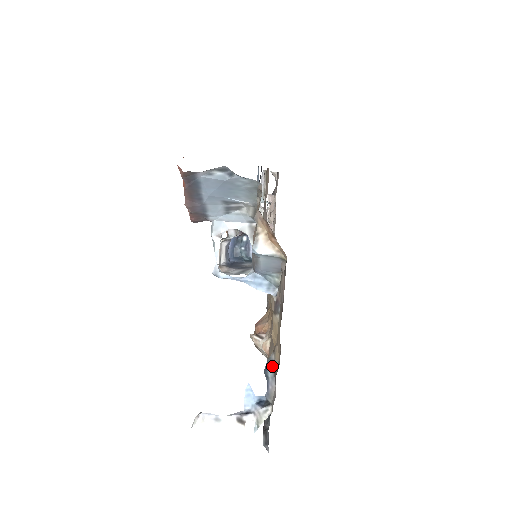
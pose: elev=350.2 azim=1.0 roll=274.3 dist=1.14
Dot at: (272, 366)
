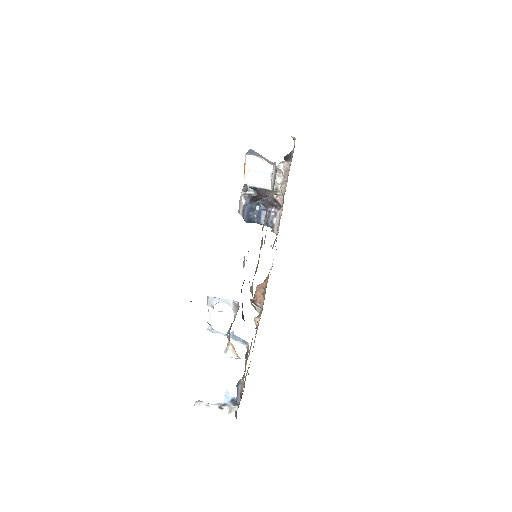
Dot at: (240, 387)
